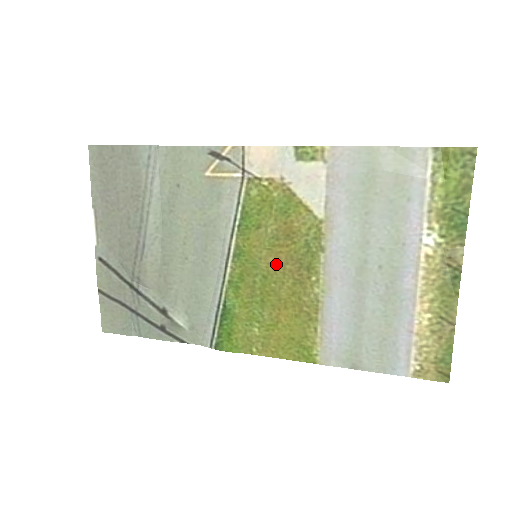
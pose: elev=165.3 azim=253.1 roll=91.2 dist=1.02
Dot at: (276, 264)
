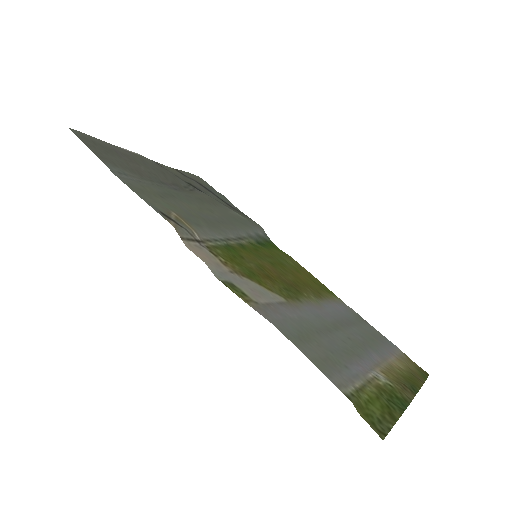
Dot at: (273, 270)
